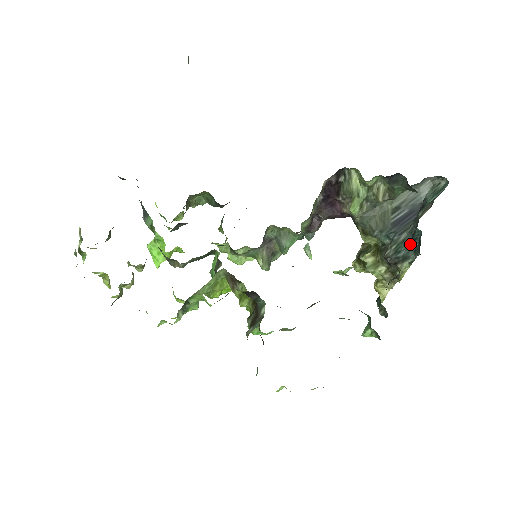
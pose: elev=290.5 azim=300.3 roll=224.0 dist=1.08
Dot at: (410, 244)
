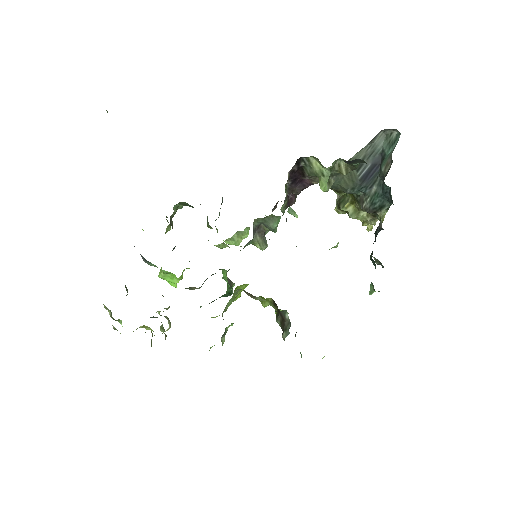
Dot at: (382, 196)
